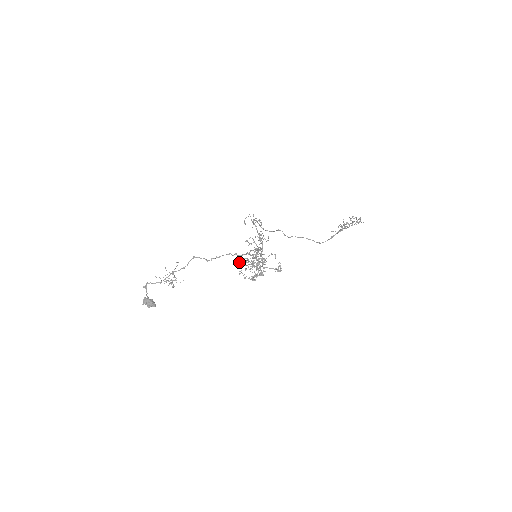
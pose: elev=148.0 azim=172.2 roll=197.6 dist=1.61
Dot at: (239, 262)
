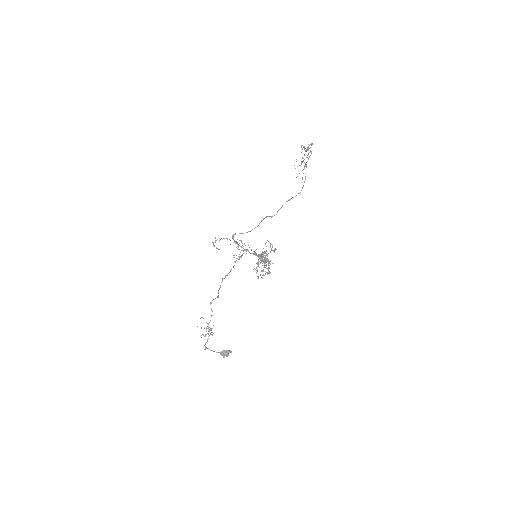
Dot at: occluded
